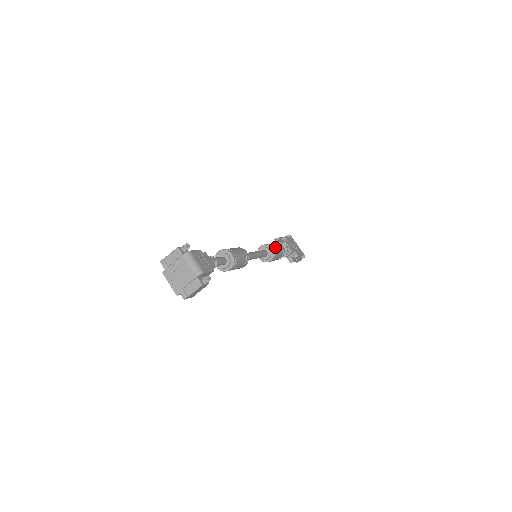
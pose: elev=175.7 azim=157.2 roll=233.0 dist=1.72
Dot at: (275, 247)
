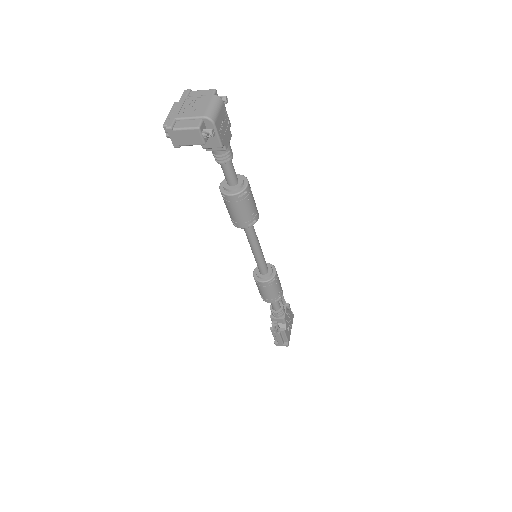
Dot at: (278, 279)
